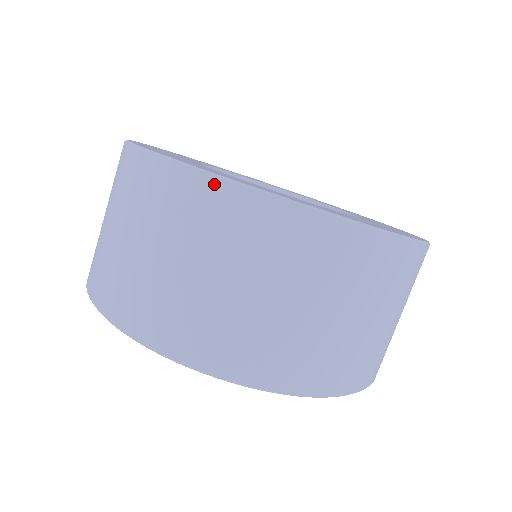
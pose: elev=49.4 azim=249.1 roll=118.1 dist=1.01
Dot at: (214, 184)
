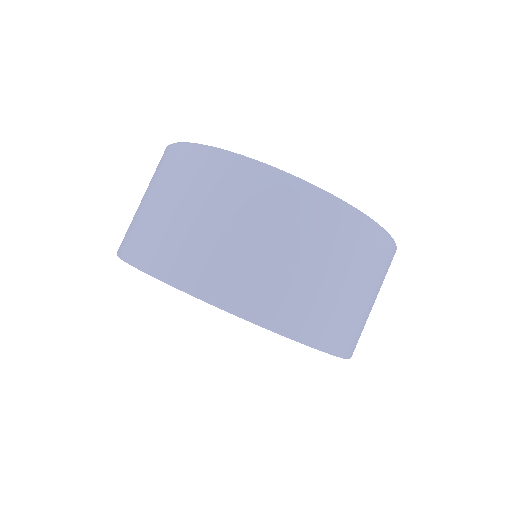
Dot at: (250, 165)
